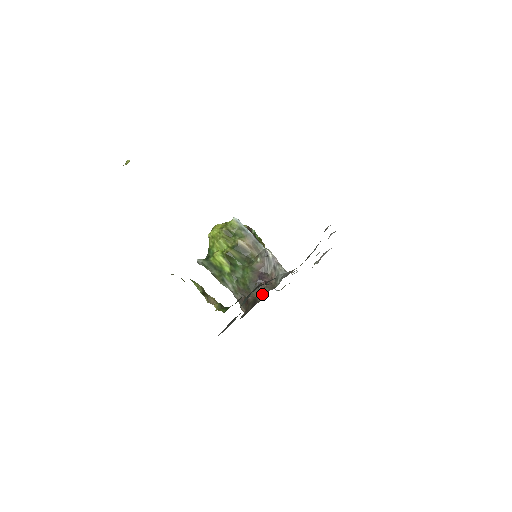
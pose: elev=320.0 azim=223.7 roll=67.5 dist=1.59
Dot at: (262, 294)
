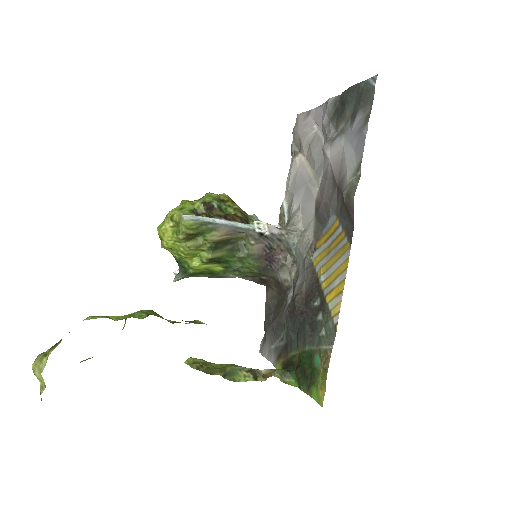
Dot at: (284, 278)
